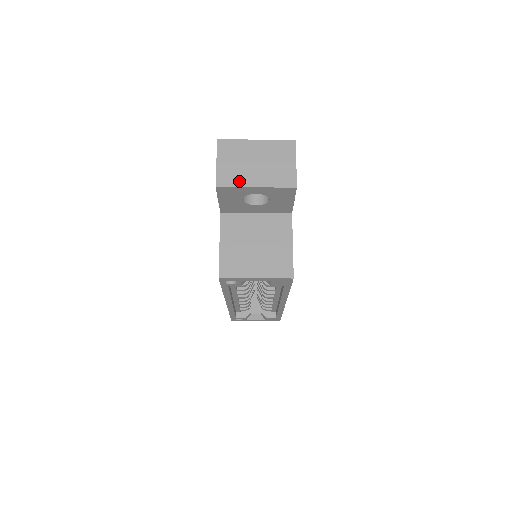
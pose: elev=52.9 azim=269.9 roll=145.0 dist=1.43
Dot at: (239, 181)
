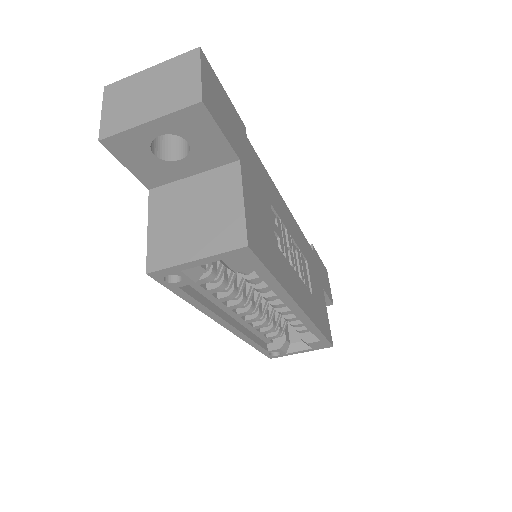
Dot at: (127, 123)
